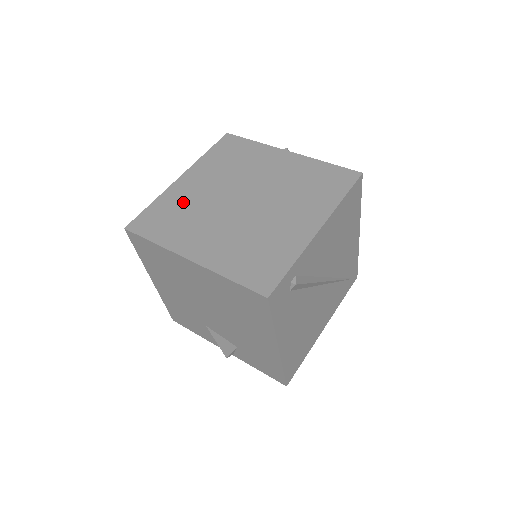
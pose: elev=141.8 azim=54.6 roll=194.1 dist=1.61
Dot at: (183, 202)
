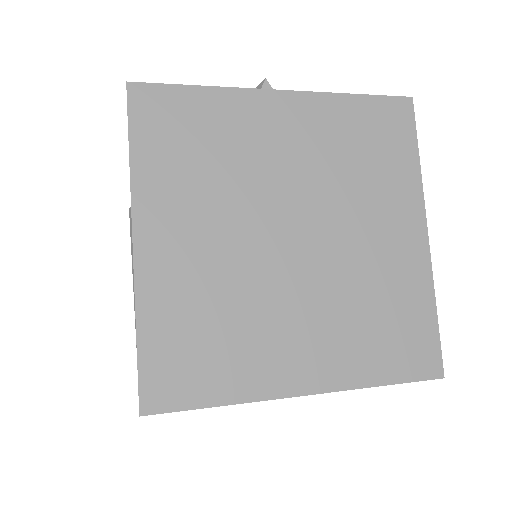
Dot at: (196, 297)
